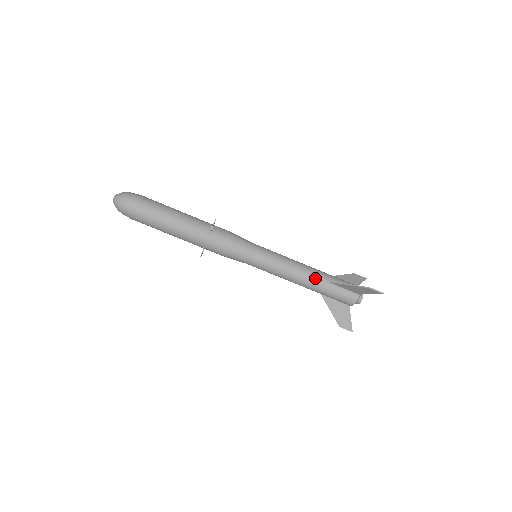
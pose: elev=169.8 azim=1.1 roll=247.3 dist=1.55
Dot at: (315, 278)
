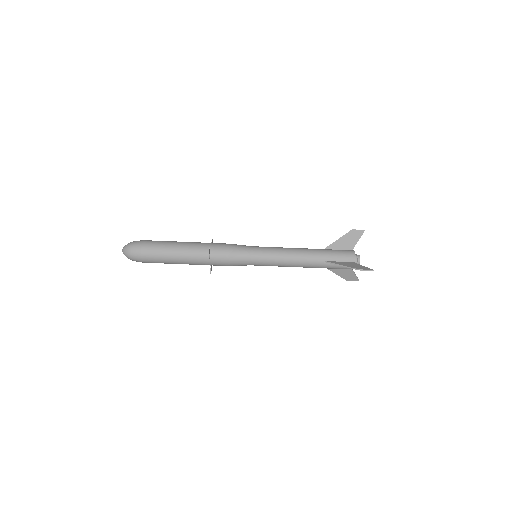
Dot at: (312, 263)
